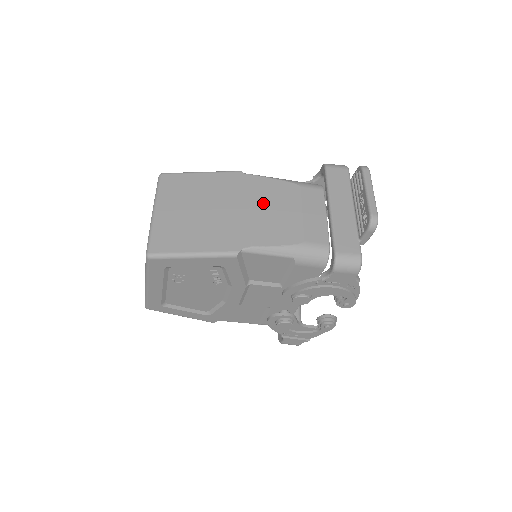
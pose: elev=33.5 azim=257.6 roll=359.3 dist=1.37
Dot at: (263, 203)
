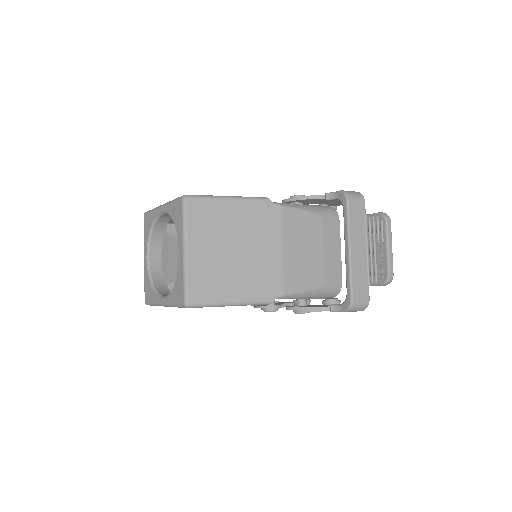
Dot at: (292, 242)
